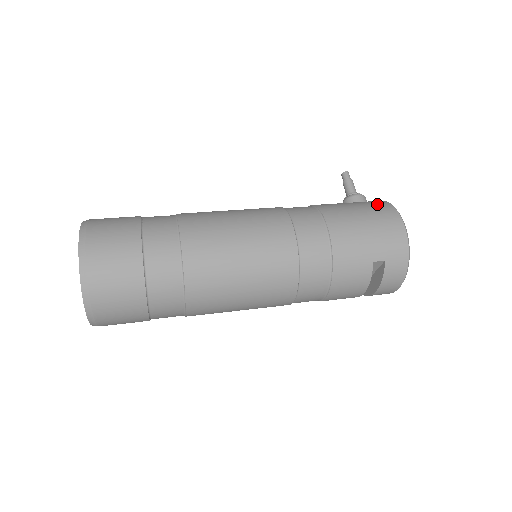
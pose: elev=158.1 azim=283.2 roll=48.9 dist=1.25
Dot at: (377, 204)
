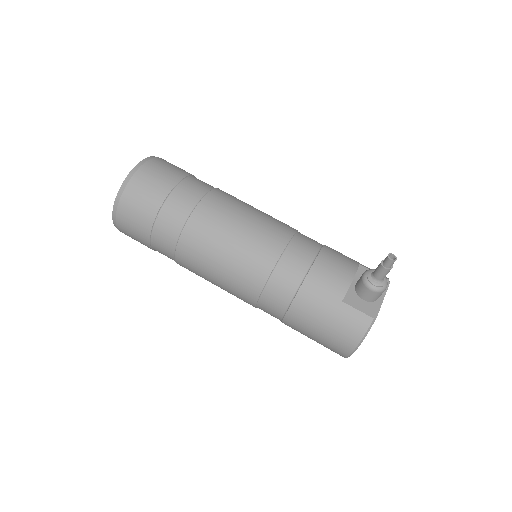
Dot at: (352, 326)
